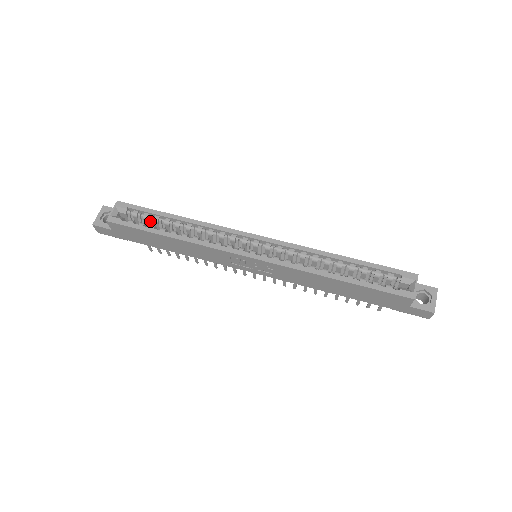
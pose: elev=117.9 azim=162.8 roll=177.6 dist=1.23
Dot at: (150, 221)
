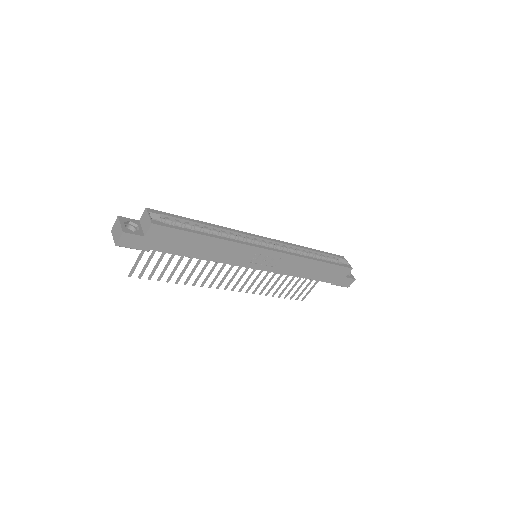
Dot at: occluded
